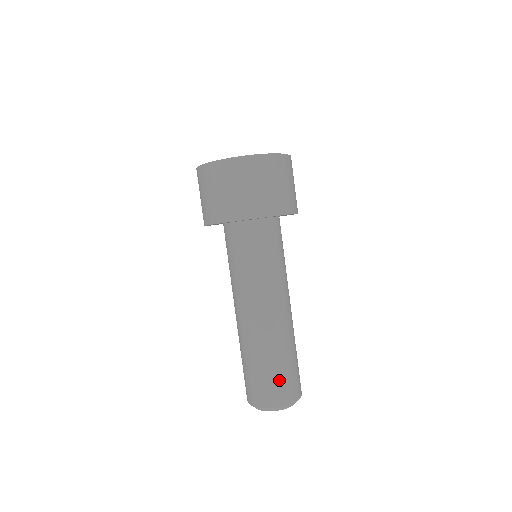
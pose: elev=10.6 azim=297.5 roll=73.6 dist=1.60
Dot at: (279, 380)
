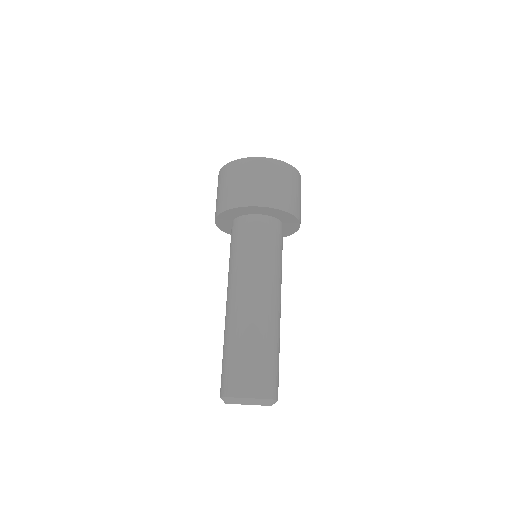
Dot at: (278, 371)
